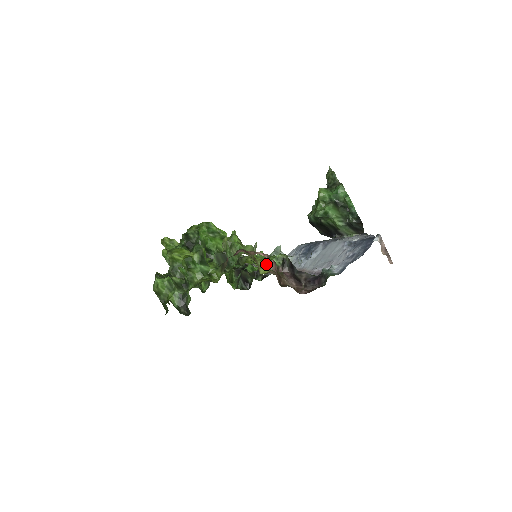
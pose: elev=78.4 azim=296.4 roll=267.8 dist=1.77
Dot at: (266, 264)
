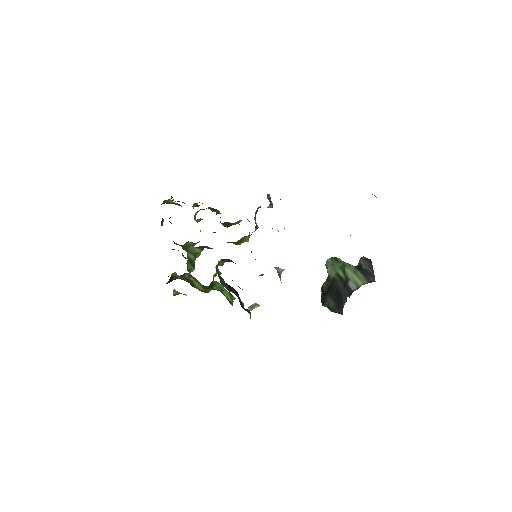
Dot at: occluded
